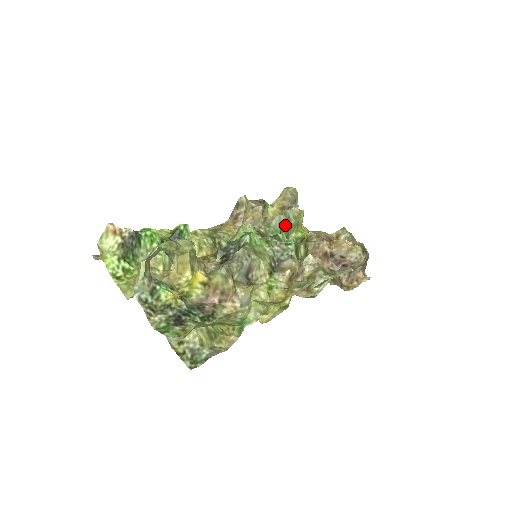
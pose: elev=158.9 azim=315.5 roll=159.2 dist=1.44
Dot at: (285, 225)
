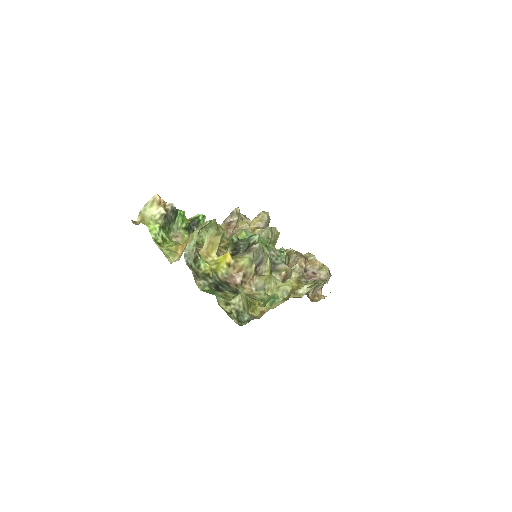
Dot at: occluded
